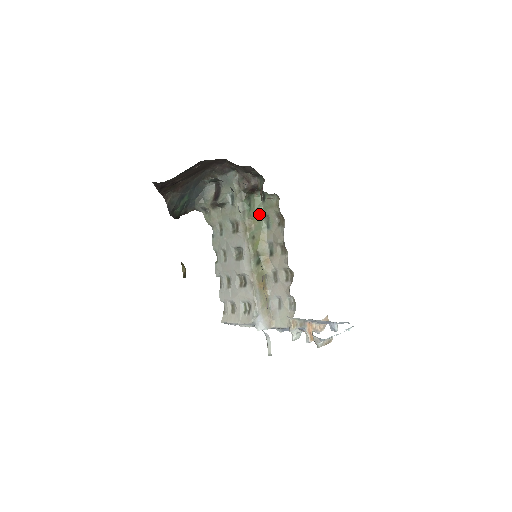
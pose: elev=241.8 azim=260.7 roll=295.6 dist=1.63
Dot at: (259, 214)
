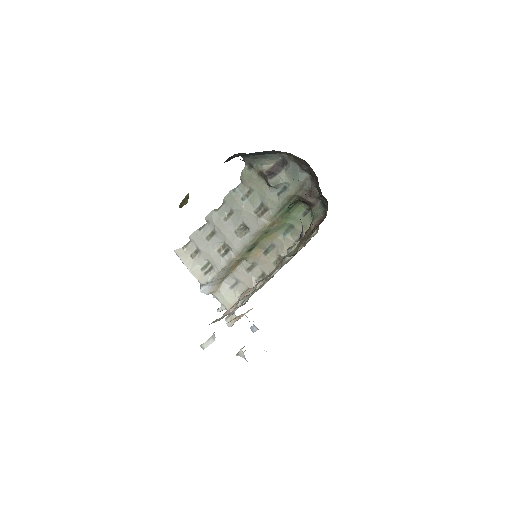
Dot at: (289, 220)
